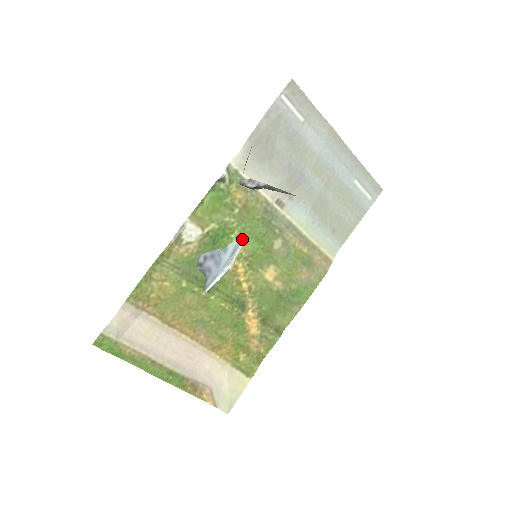
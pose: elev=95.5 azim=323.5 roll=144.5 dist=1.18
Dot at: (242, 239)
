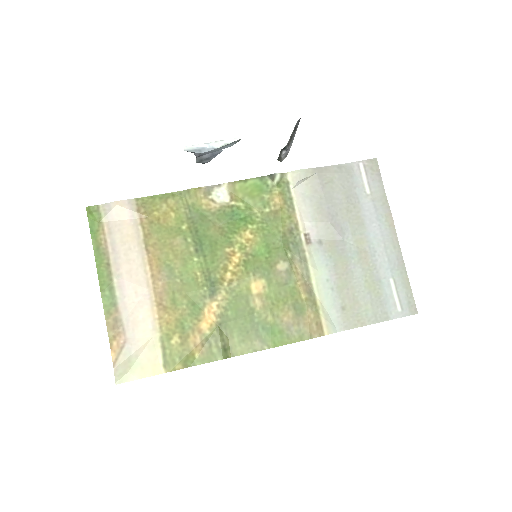
Dot at: (255, 236)
